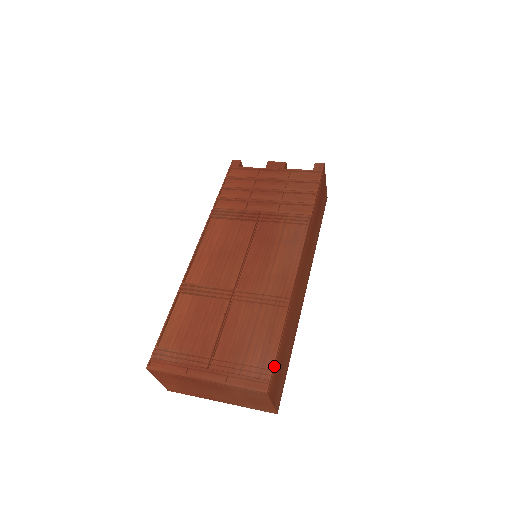
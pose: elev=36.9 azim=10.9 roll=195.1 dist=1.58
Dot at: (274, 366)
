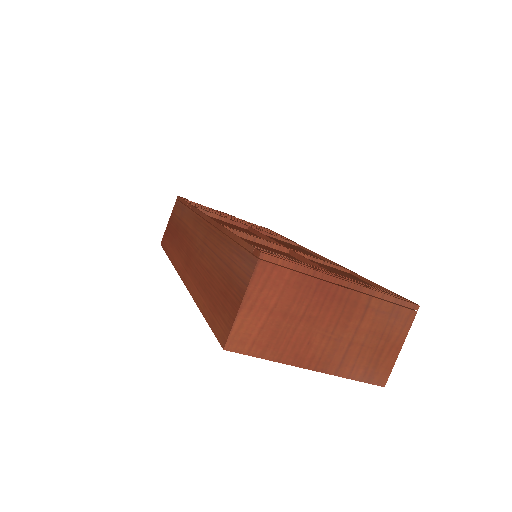
Dot at: occluded
